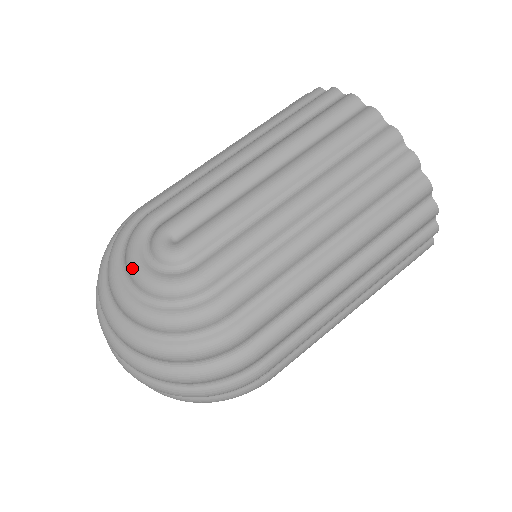
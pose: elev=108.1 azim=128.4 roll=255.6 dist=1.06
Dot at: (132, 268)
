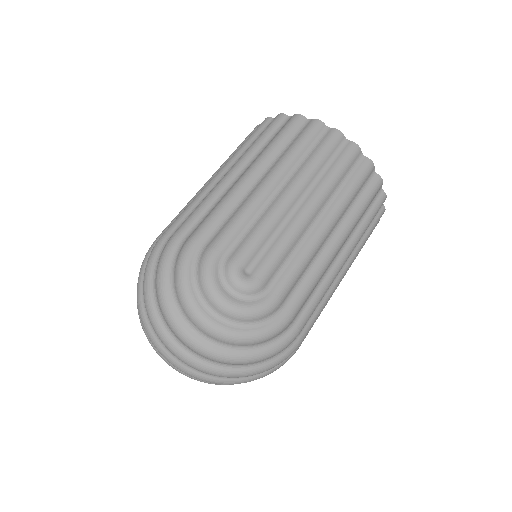
Dot at: (218, 301)
